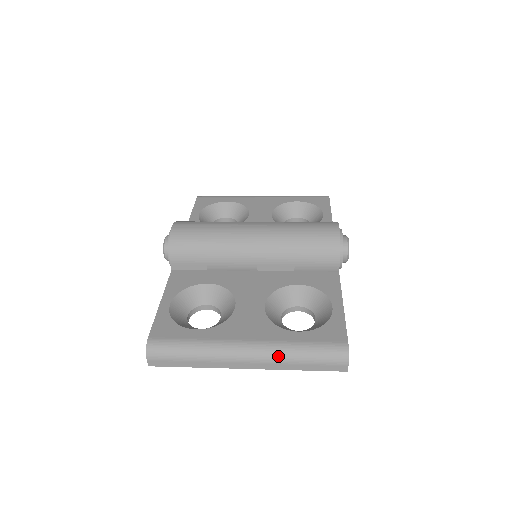
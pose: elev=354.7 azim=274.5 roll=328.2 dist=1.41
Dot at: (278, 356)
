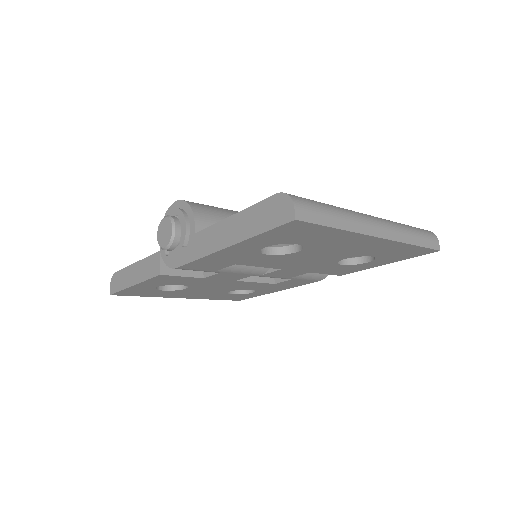
Dot at: (396, 224)
